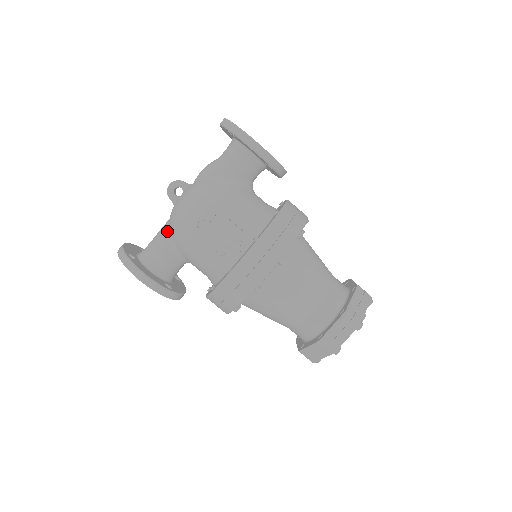
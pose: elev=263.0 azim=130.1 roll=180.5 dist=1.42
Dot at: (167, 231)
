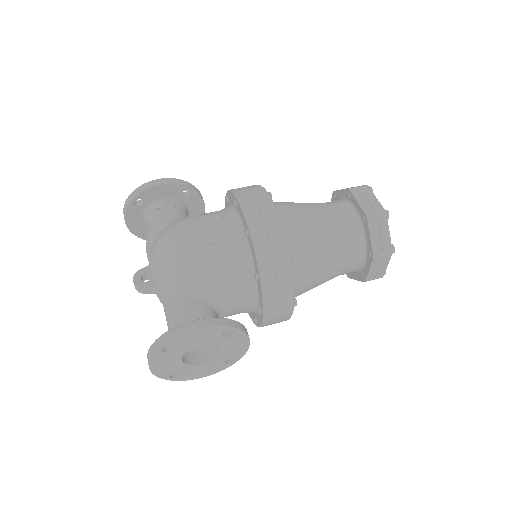
Dot at: (171, 298)
